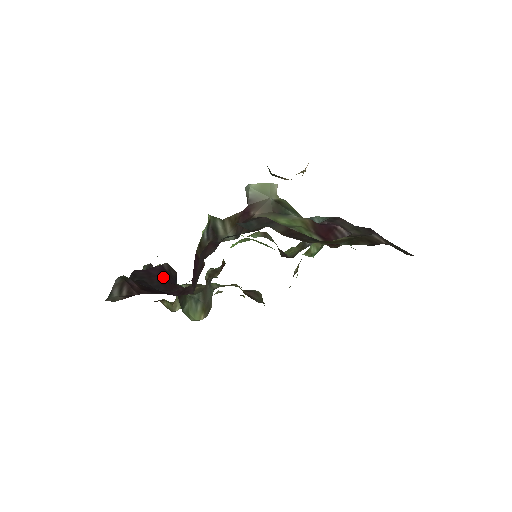
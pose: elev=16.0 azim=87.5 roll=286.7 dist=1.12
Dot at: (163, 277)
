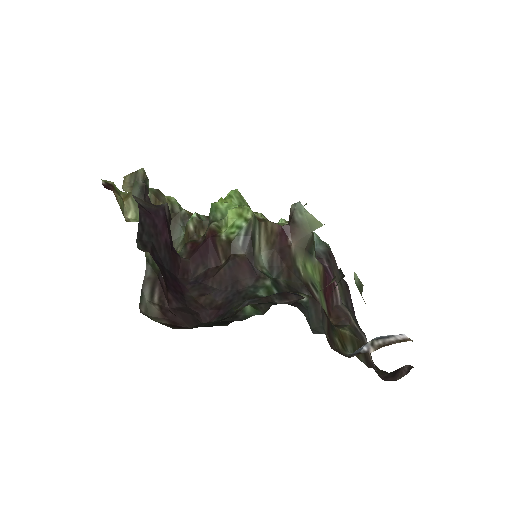
Dot at: (168, 238)
